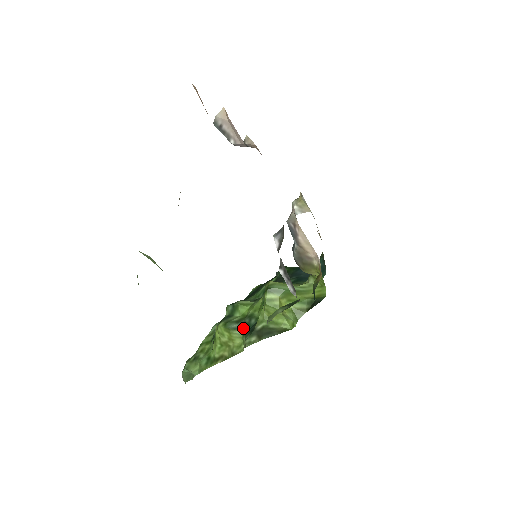
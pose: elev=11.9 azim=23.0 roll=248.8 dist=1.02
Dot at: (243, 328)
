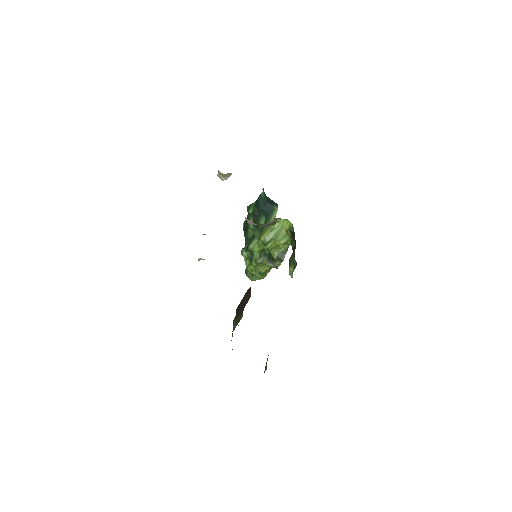
Dot at: (265, 257)
